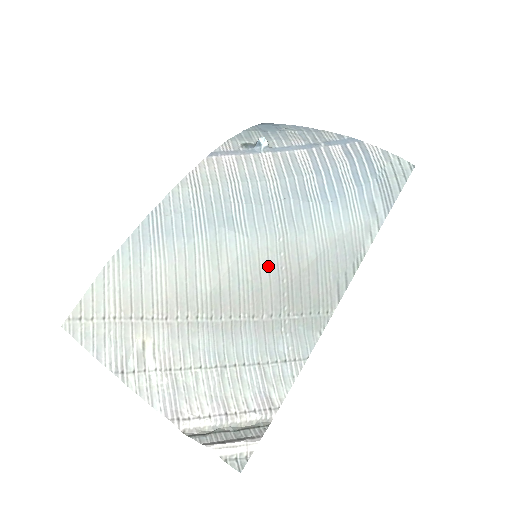
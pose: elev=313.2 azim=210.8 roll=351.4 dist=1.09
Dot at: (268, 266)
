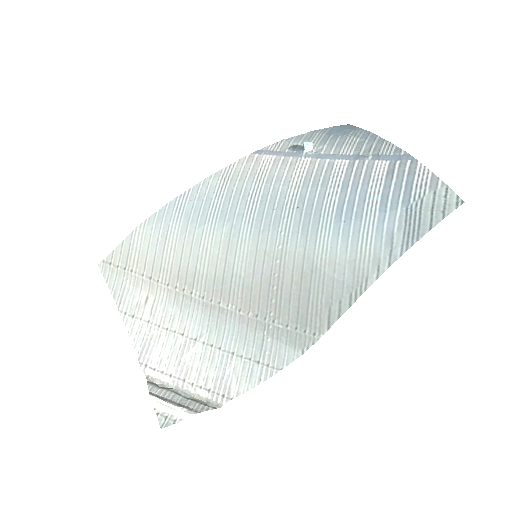
Dot at: (262, 269)
